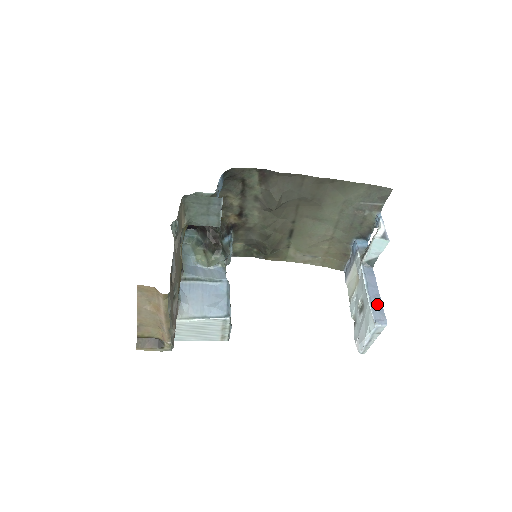
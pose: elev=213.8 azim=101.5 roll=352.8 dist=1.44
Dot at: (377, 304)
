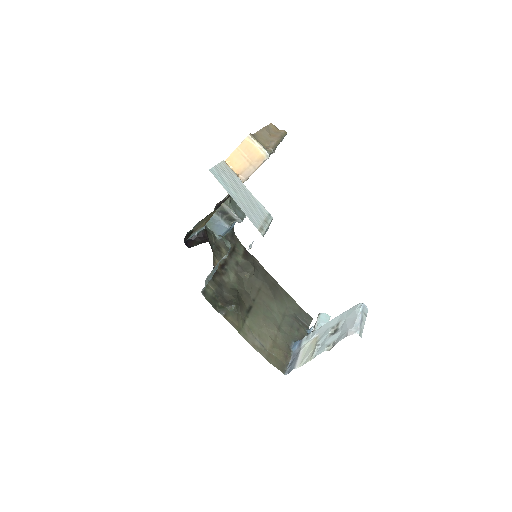
Dot at: occluded
